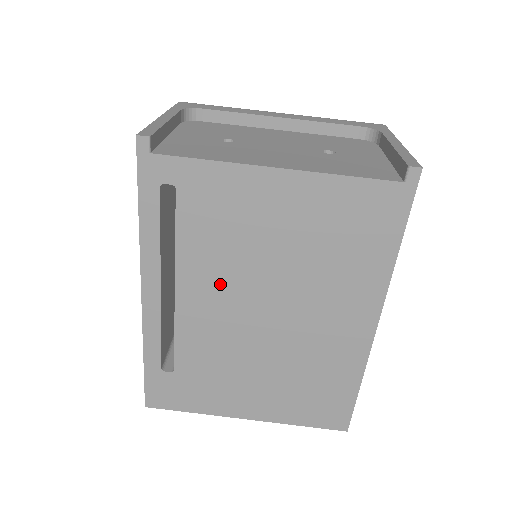
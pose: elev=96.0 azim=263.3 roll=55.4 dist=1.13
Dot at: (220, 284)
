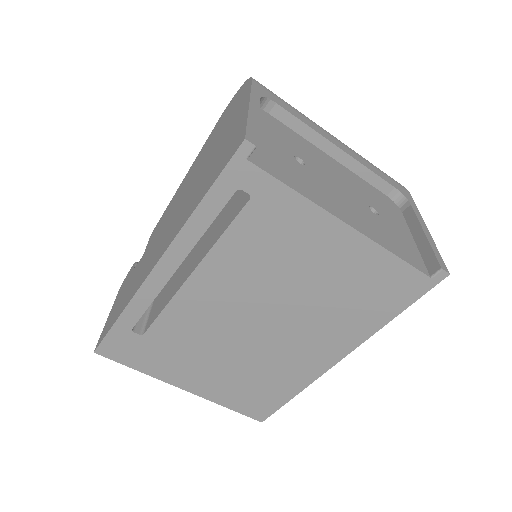
Dot at: (235, 287)
